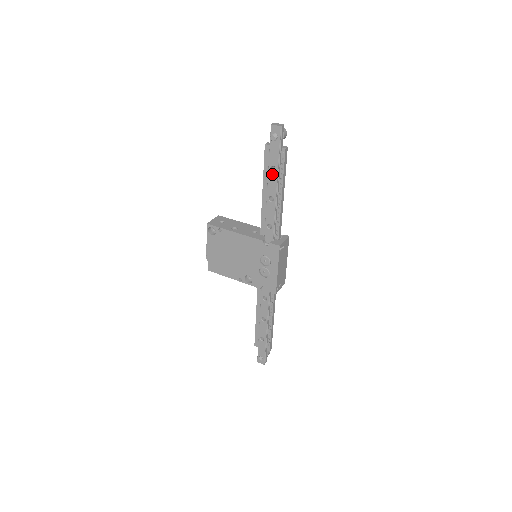
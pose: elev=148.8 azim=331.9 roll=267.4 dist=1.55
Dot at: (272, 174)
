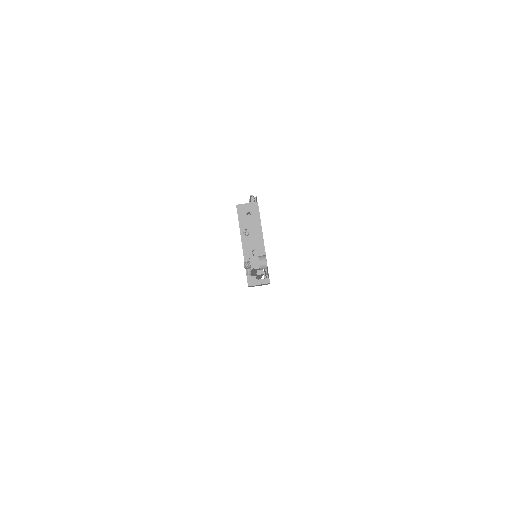
Dot at: occluded
